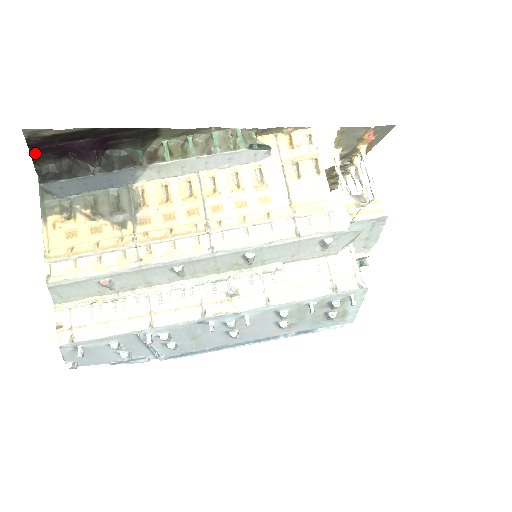
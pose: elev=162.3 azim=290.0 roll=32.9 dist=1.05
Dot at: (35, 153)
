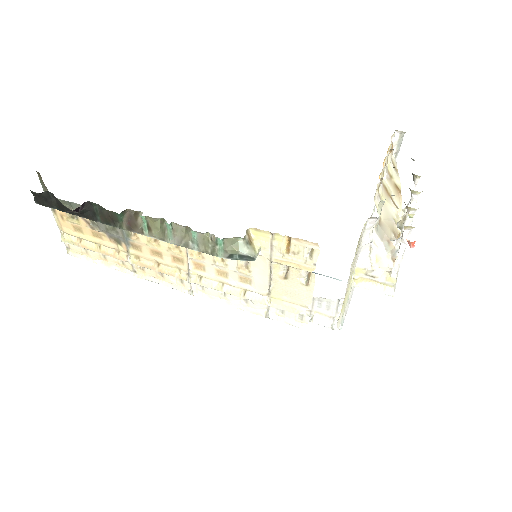
Dot at: occluded
